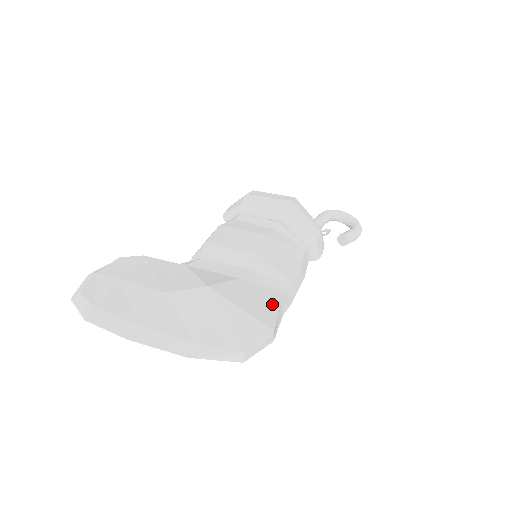
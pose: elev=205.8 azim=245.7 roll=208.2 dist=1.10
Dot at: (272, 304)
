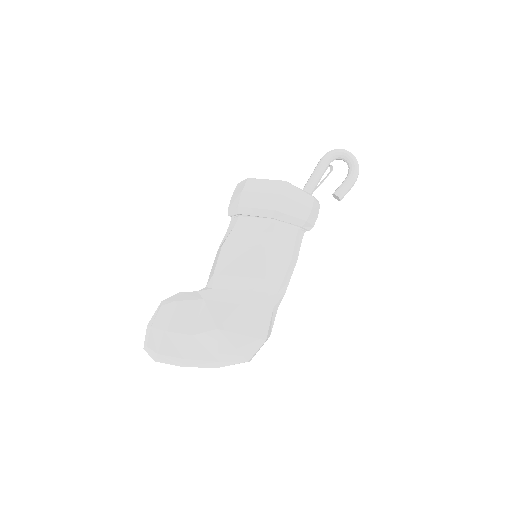
Dot at: (266, 314)
